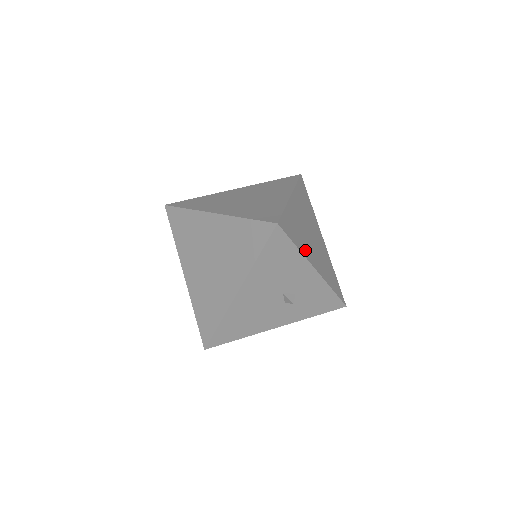
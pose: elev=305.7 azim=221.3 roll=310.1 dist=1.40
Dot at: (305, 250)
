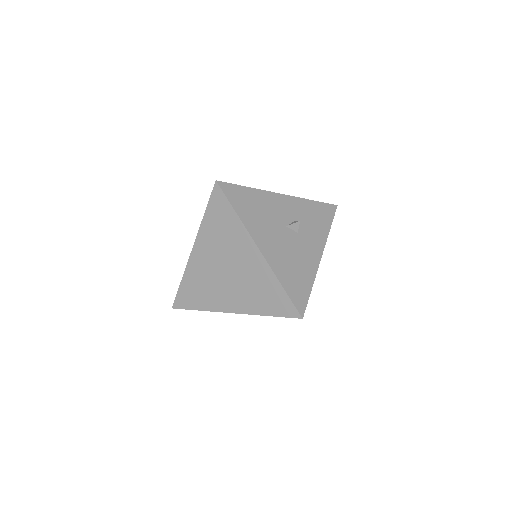
Dot at: occluded
